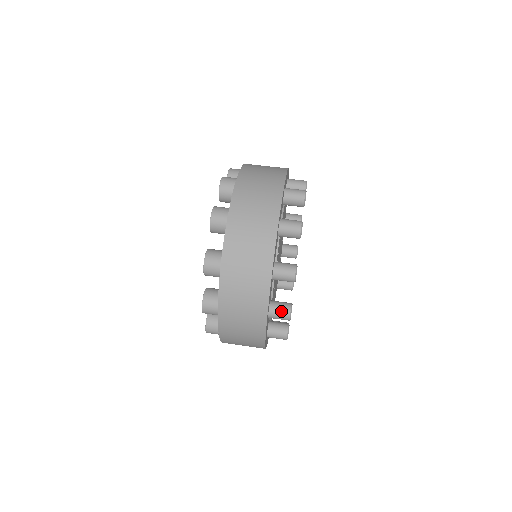
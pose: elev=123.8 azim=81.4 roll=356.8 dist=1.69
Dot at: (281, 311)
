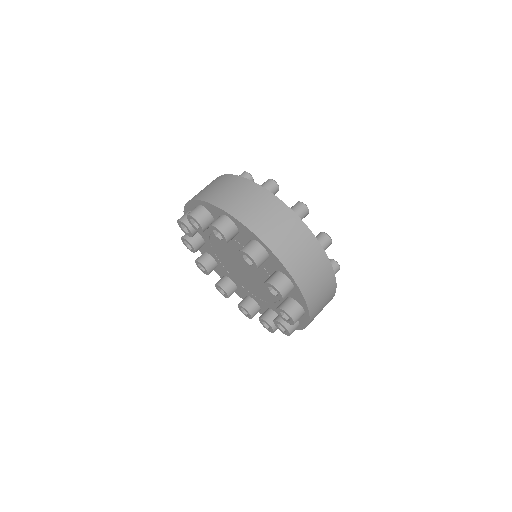
Dot at: (322, 240)
